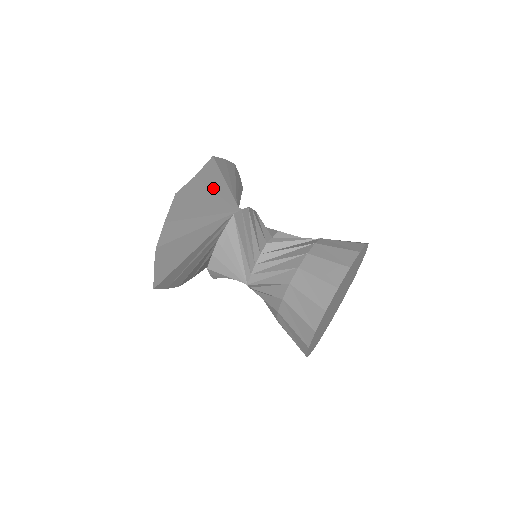
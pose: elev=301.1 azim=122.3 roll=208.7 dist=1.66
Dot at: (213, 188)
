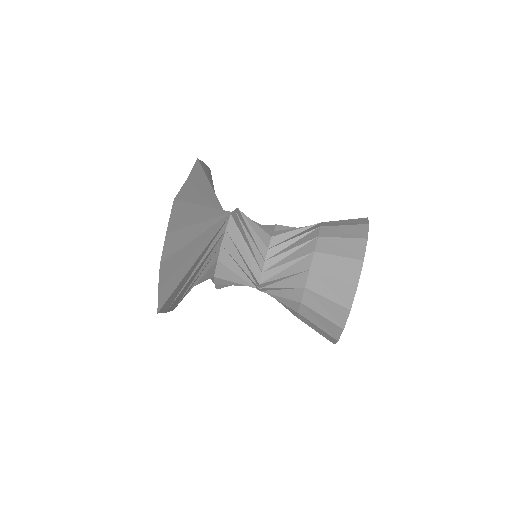
Dot at: (202, 192)
